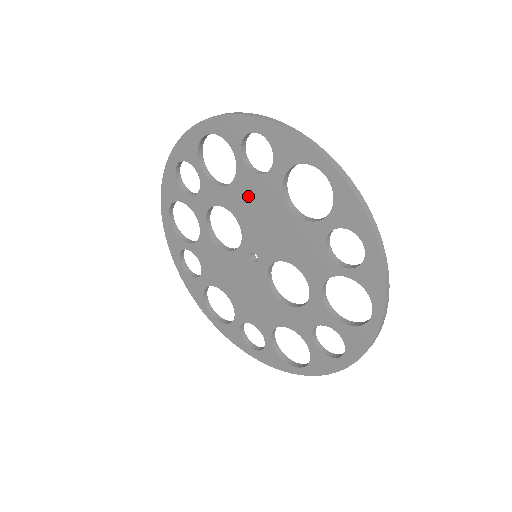
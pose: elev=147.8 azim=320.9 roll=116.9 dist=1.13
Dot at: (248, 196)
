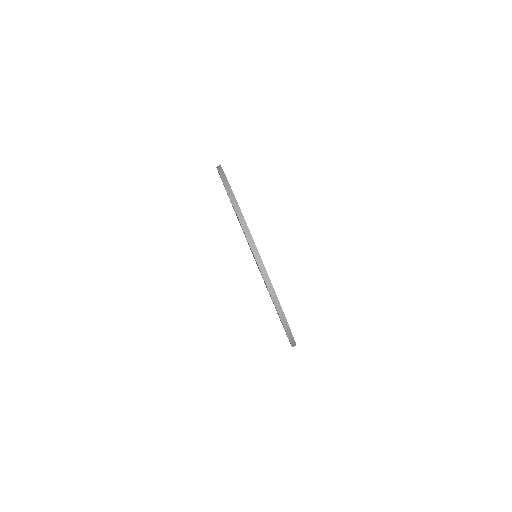
Dot at: occluded
